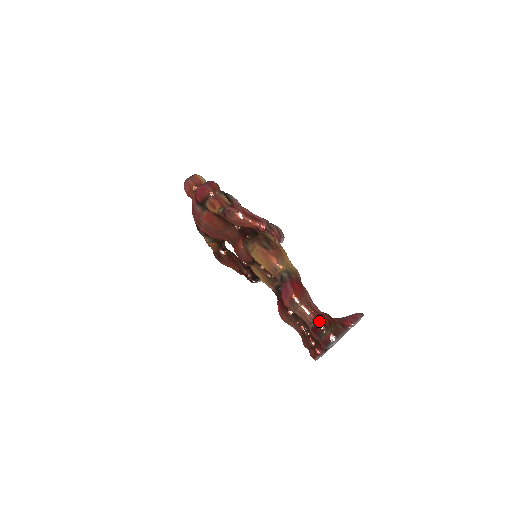
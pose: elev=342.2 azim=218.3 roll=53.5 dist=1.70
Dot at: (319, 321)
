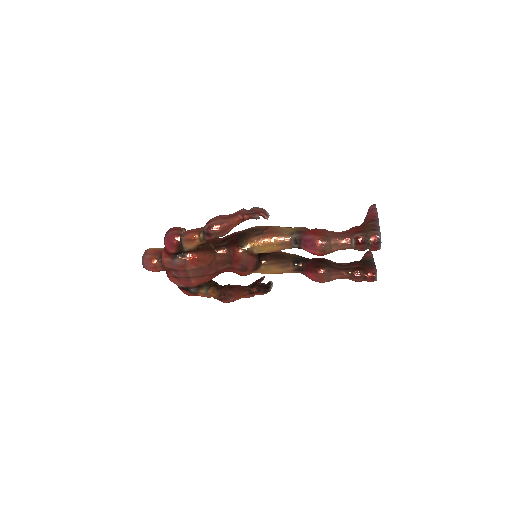
Dot at: (355, 234)
